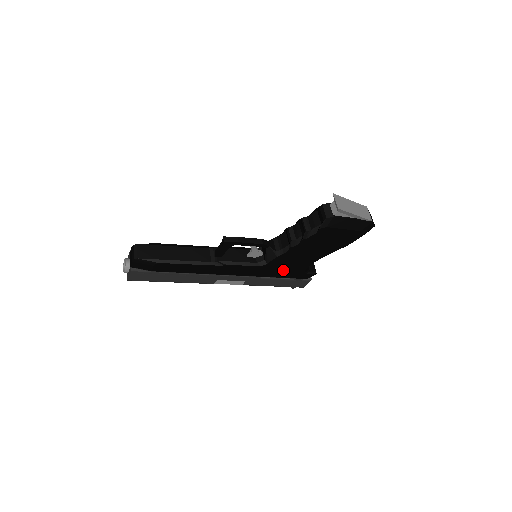
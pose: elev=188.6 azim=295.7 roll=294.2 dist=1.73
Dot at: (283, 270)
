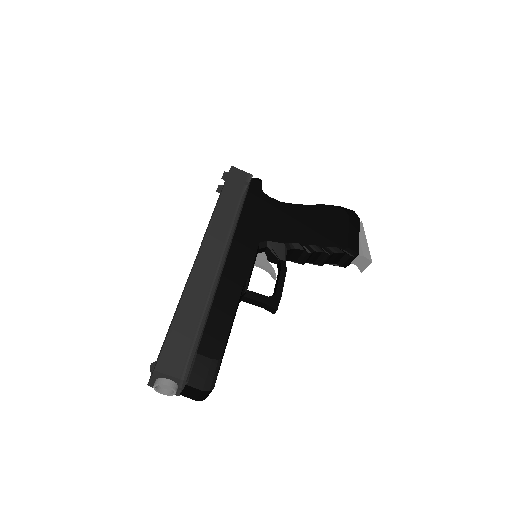
Dot at: occluded
